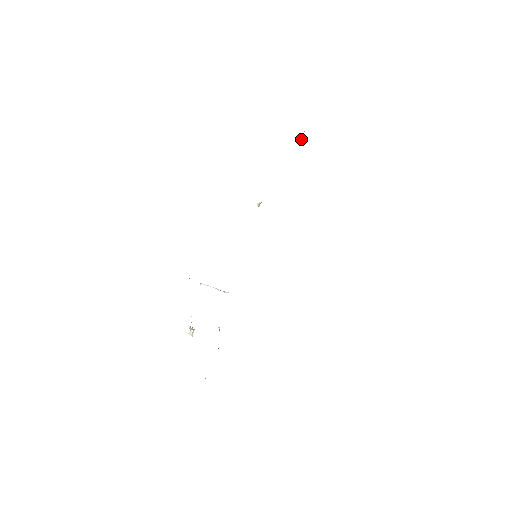
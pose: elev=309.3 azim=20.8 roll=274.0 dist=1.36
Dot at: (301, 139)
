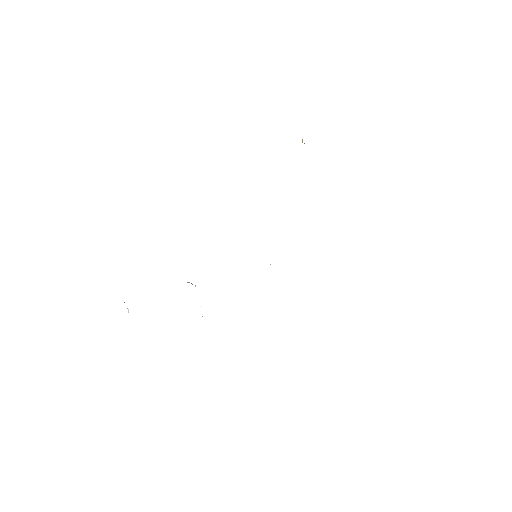
Dot at: (302, 141)
